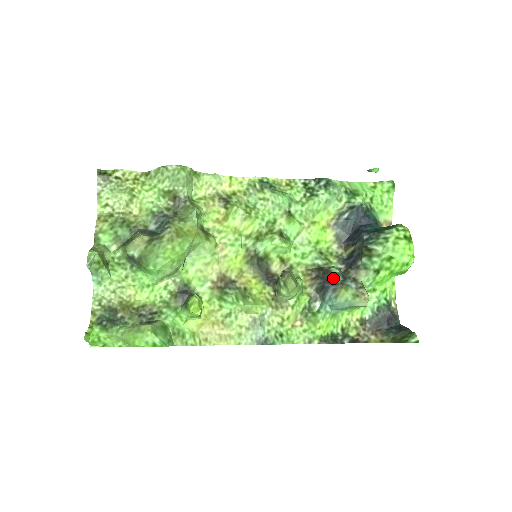
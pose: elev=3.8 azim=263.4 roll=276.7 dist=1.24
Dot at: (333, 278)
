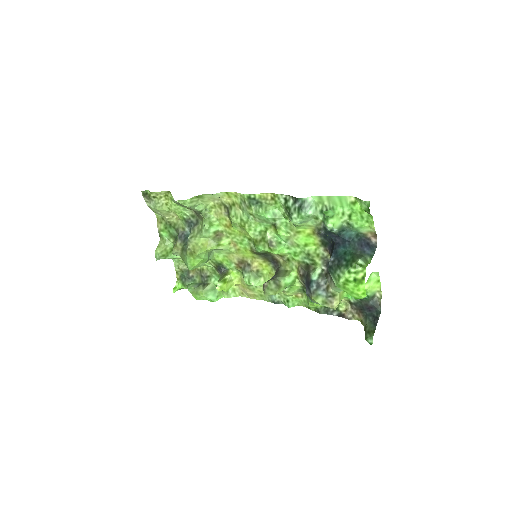
Dot at: (309, 285)
